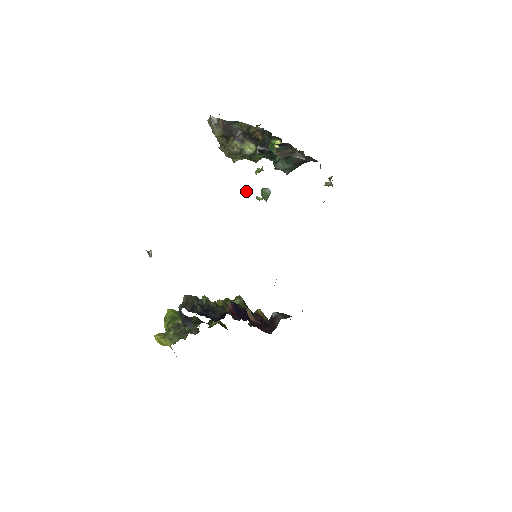
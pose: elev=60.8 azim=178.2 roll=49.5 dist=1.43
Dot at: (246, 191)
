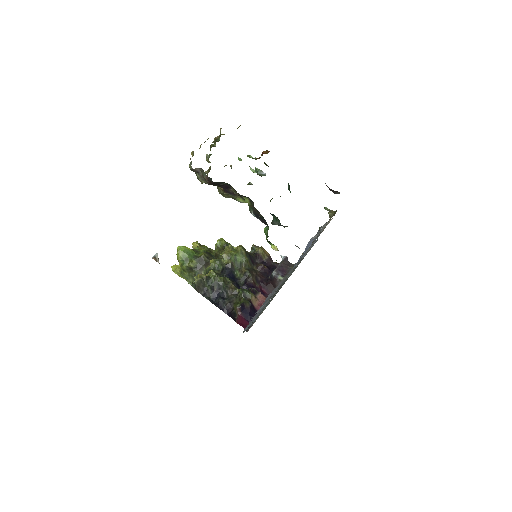
Dot at: (238, 159)
